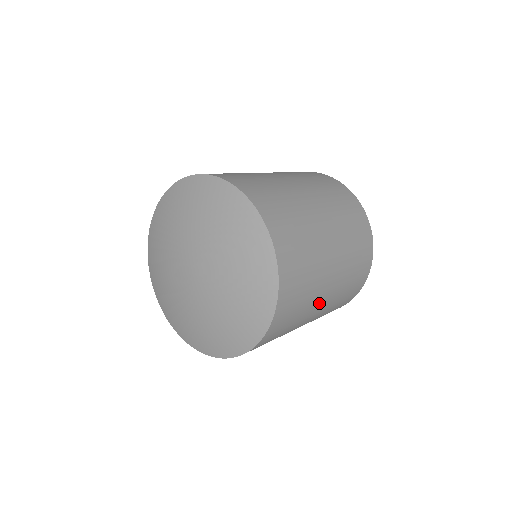
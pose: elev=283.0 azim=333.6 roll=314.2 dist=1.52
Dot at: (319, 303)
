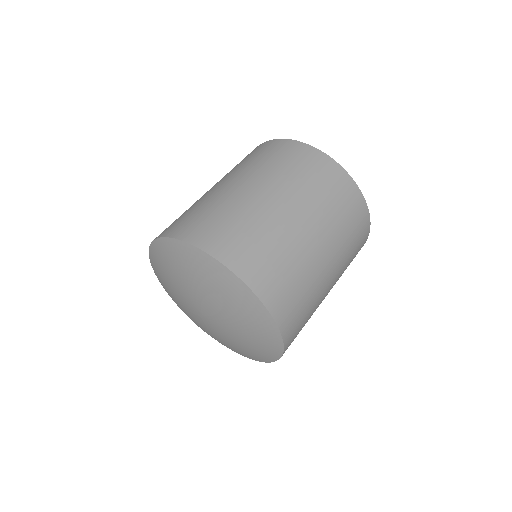
Dot at: (322, 269)
